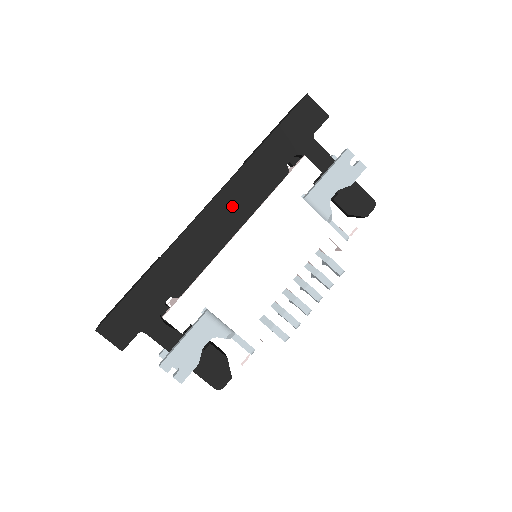
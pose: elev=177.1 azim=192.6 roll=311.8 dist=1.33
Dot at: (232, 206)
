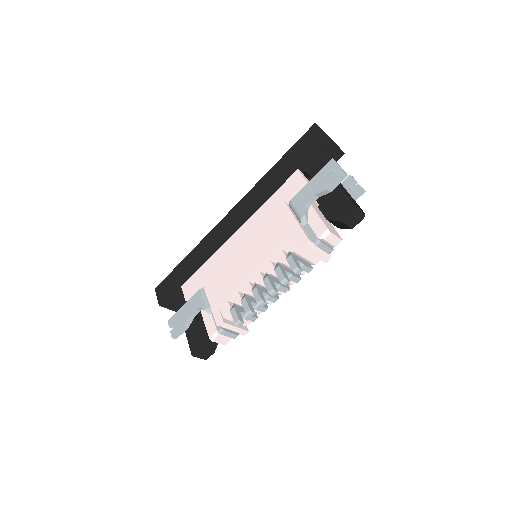
Dot at: (242, 212)
